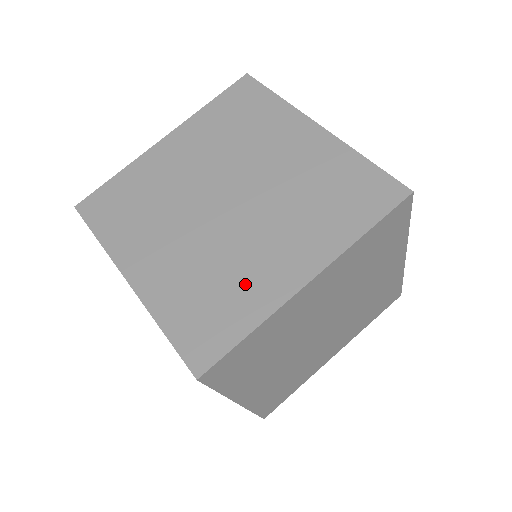
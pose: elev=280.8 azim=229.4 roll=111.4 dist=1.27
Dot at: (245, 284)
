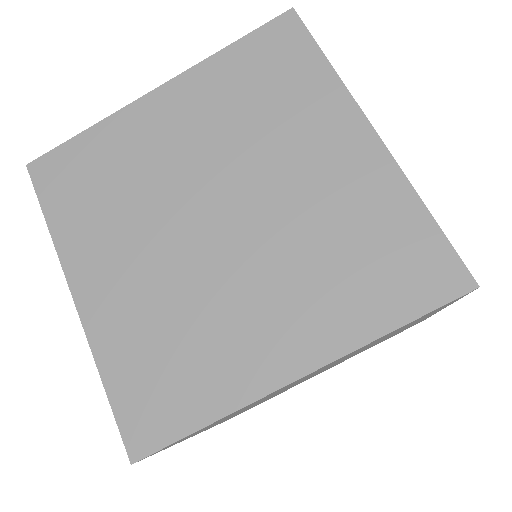
Dot at: (216, 353)
